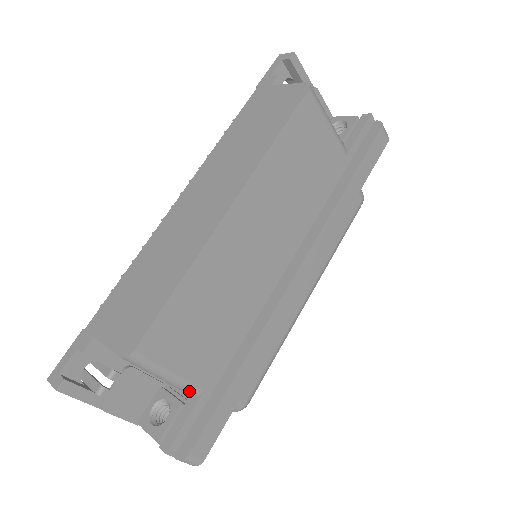
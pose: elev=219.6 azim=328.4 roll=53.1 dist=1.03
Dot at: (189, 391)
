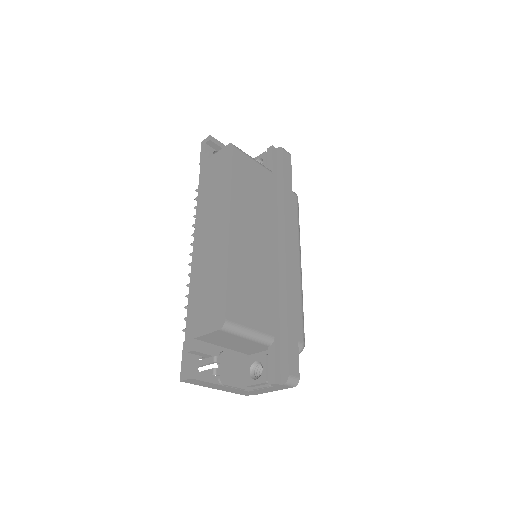
Dot at: (266, 341)
